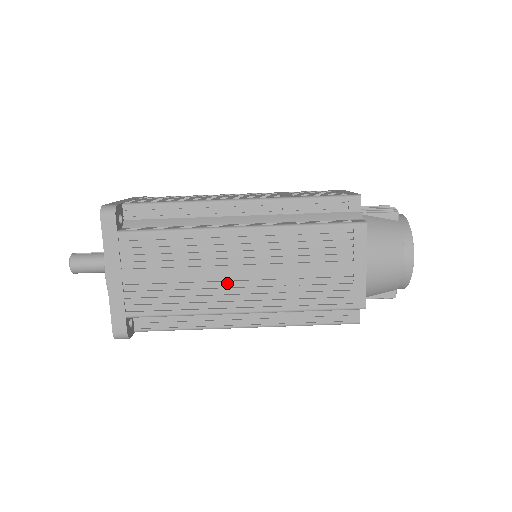
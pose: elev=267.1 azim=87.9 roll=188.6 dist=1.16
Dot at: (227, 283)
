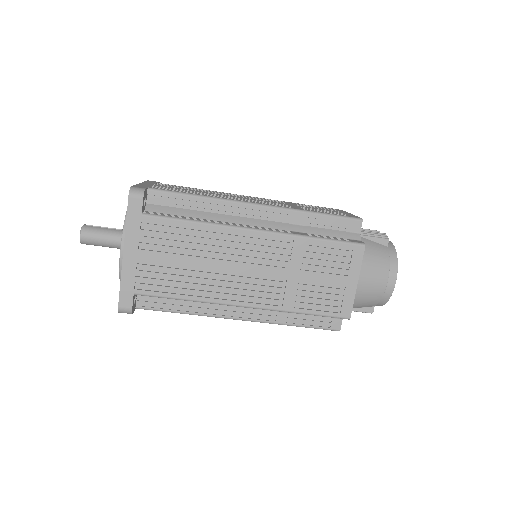
Dot at: (234, 277)
